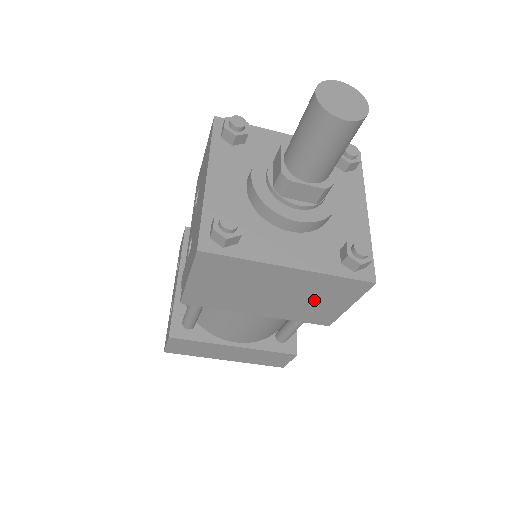
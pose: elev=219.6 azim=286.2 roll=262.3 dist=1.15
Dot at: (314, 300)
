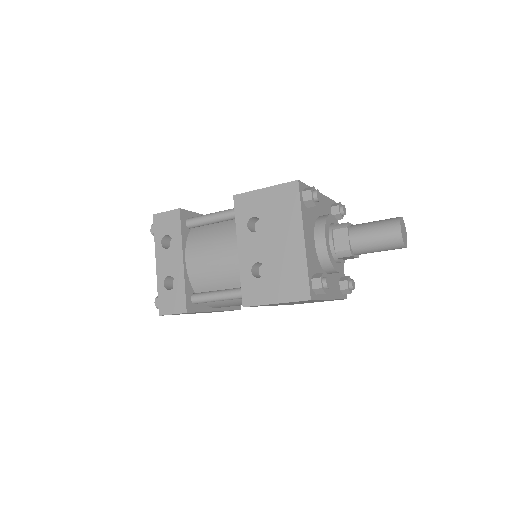
Dot at: (309, 302)
